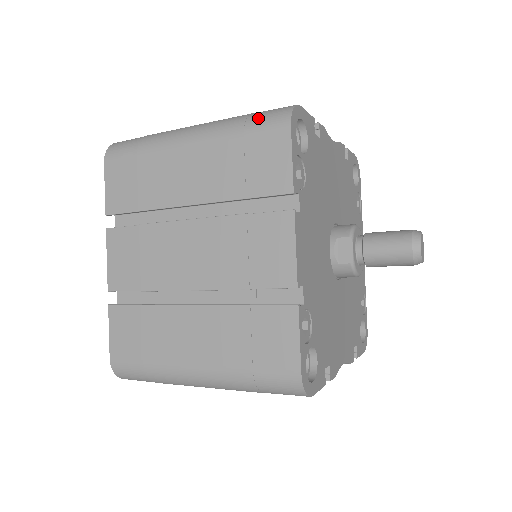
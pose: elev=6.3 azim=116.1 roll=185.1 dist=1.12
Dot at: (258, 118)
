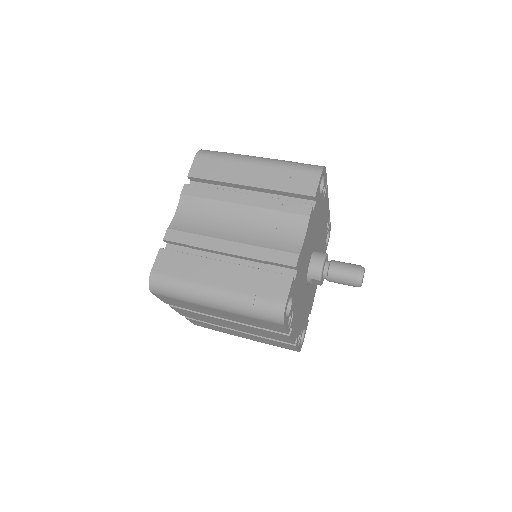
Dot at: (261, 315)
